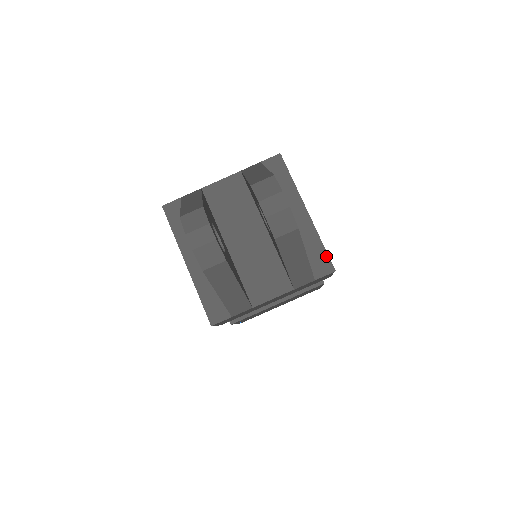
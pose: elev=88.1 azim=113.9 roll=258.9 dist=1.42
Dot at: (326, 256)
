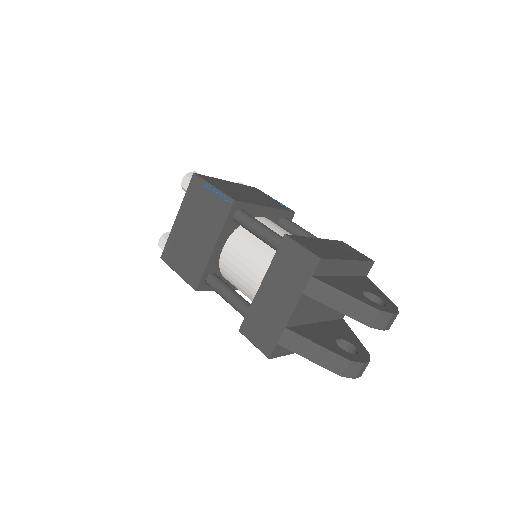
Dot at: (368, 263)
